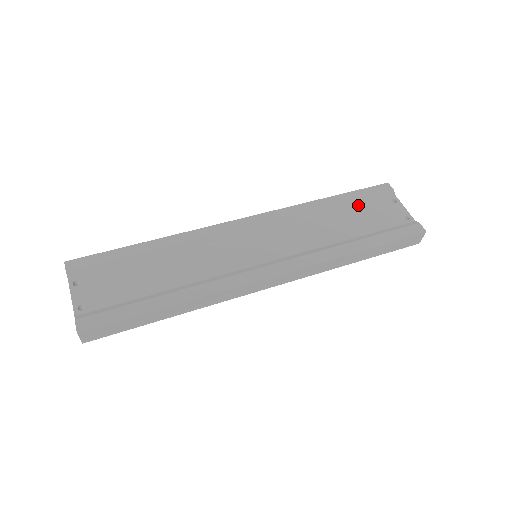
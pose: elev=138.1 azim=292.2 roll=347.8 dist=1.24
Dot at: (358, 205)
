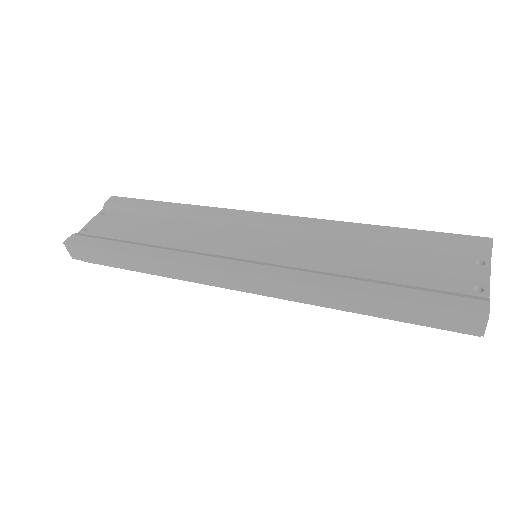
Dot at: (418, 248)
